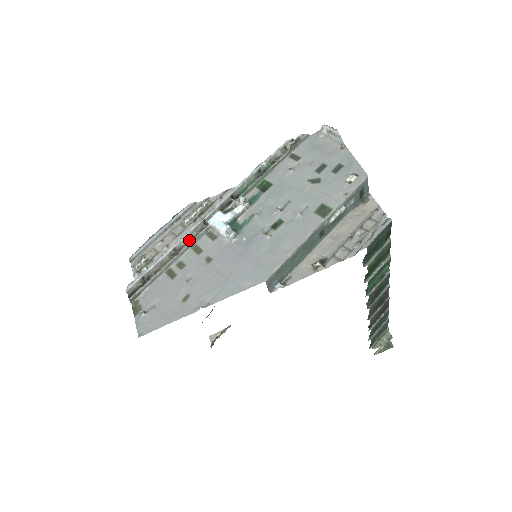
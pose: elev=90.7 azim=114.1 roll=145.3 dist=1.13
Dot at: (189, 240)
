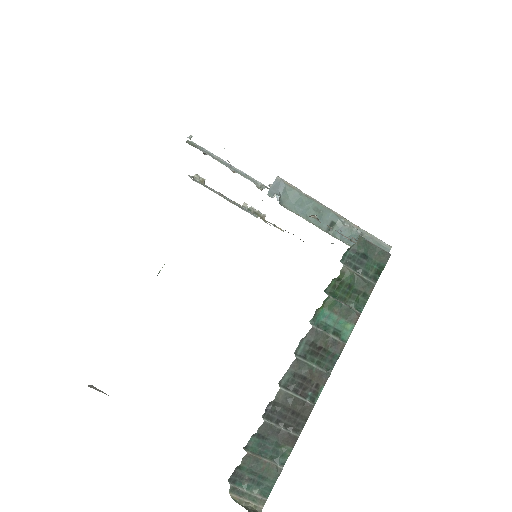
Dot at: (247, 177)
